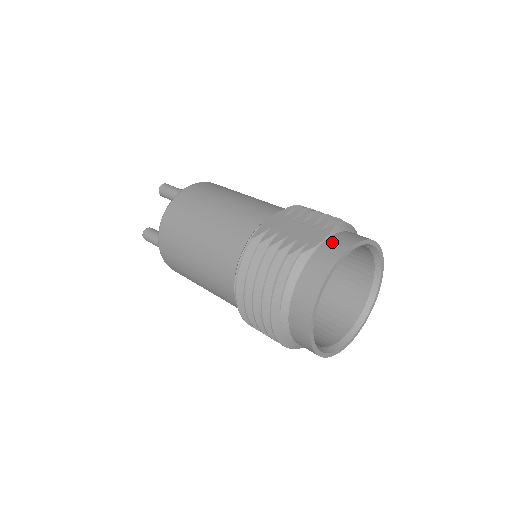
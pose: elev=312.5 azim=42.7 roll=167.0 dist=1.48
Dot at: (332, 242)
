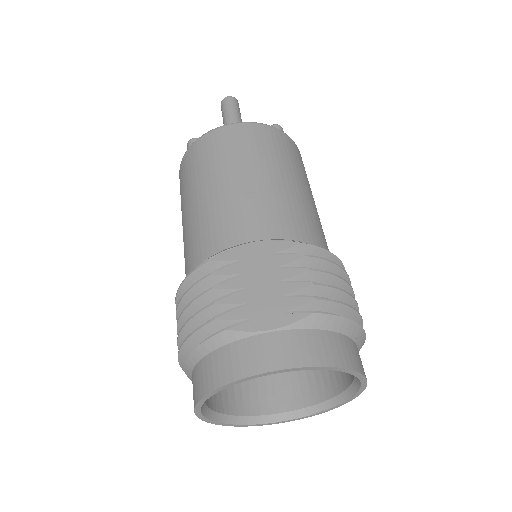
Dot at: (276, 341)
